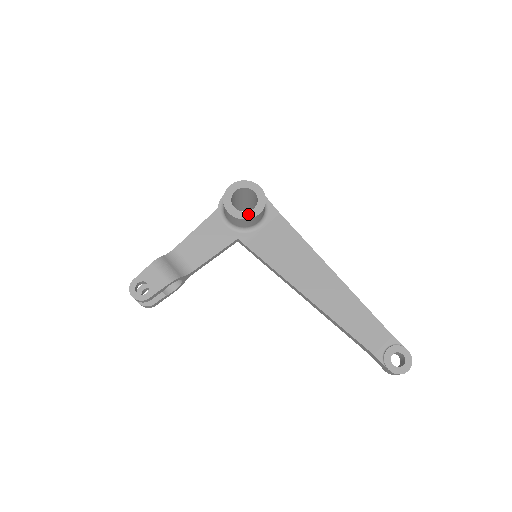
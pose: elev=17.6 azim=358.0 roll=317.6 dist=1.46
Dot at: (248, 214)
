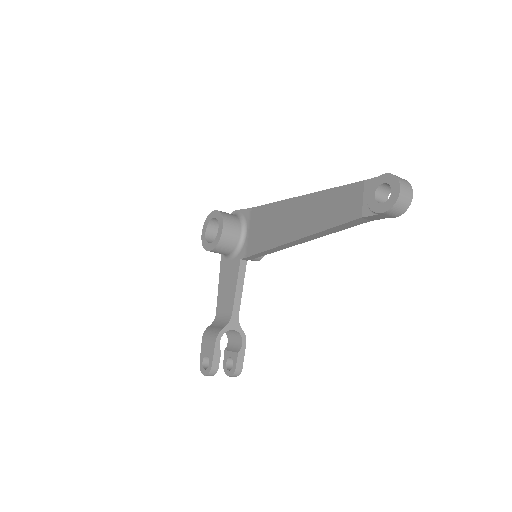
Dot at: (218, 236)
